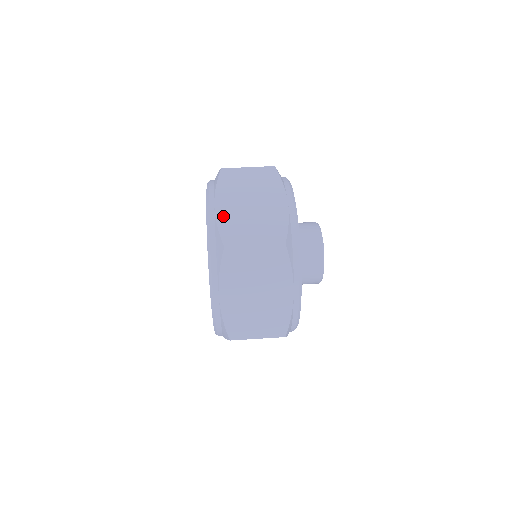
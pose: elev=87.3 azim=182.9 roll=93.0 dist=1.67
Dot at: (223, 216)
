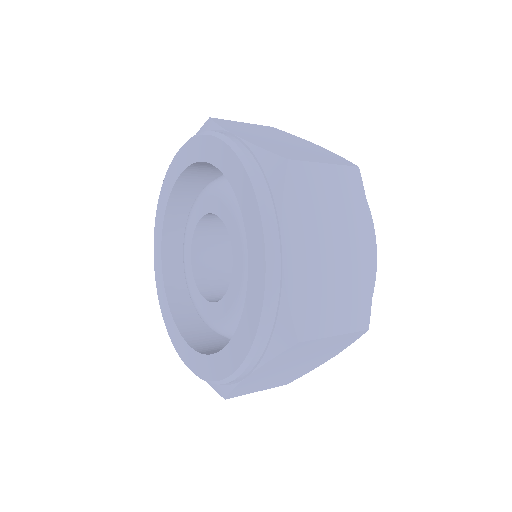
Dot at: (295, 276)
